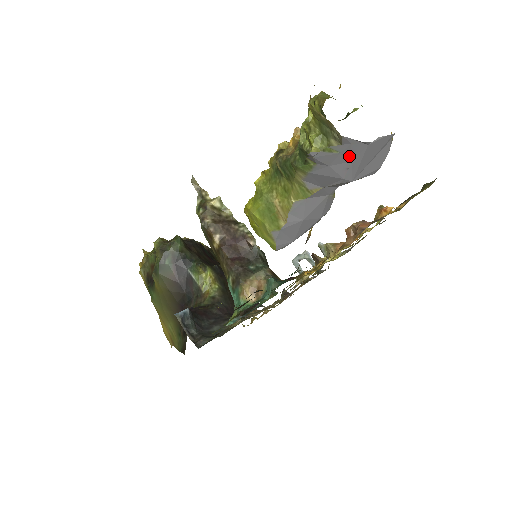
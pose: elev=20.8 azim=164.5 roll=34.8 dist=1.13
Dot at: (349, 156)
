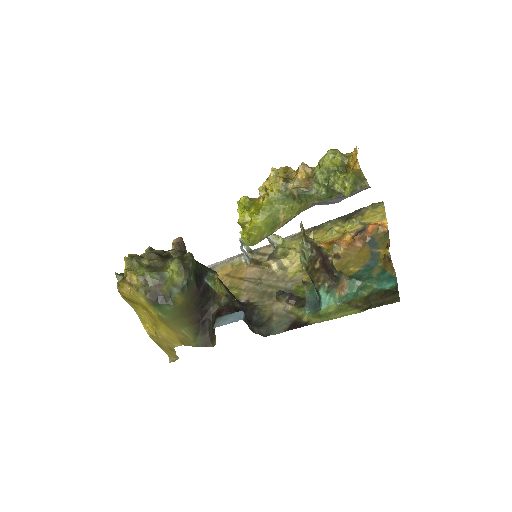
Dot at: (356, 193)
